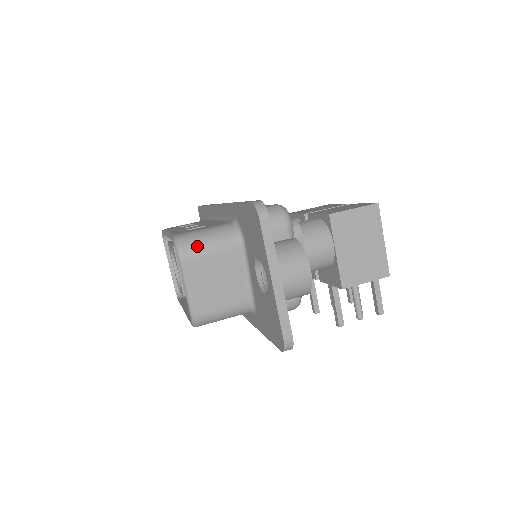
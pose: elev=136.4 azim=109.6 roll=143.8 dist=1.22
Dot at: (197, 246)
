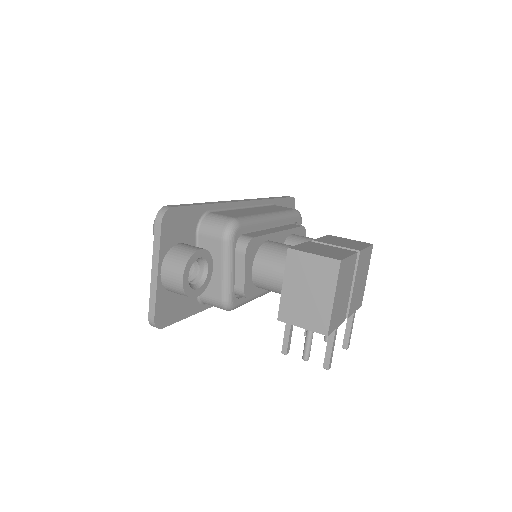
Dot at: occluded
